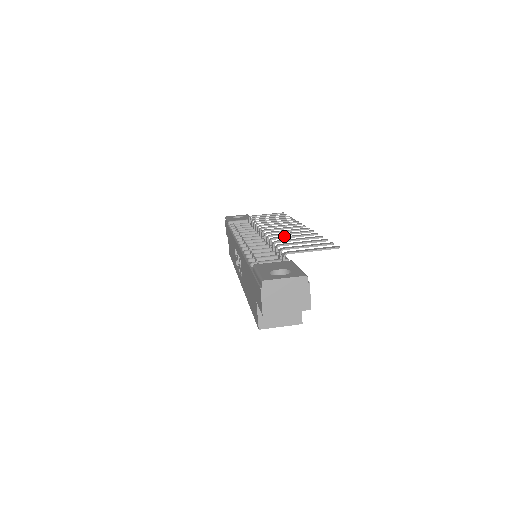
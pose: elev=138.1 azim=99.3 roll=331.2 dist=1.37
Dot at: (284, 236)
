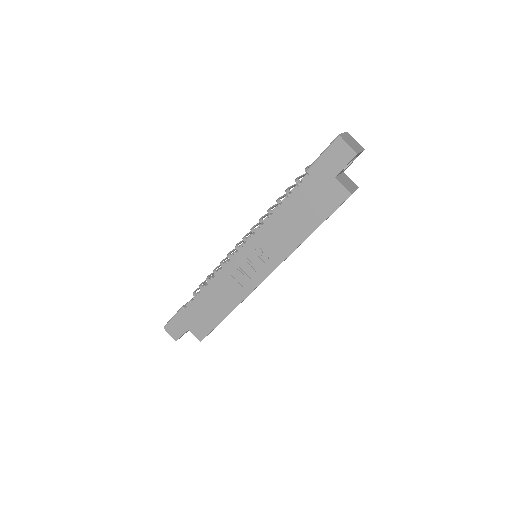
Dot at: occluded
